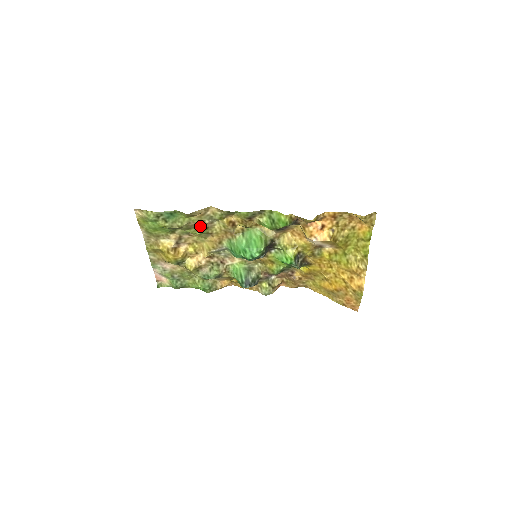
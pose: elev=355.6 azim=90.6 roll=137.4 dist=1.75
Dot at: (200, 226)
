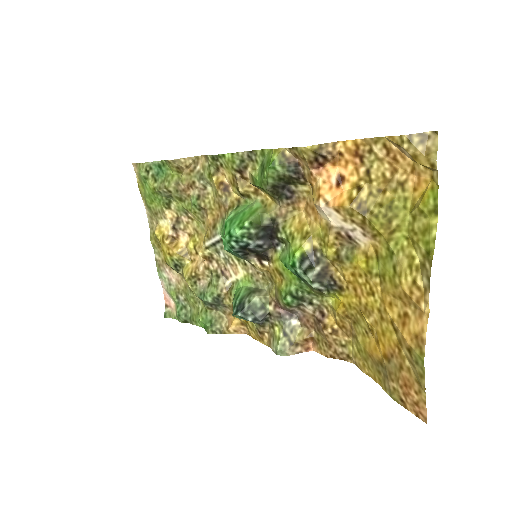
Dot at: (192, 193)
